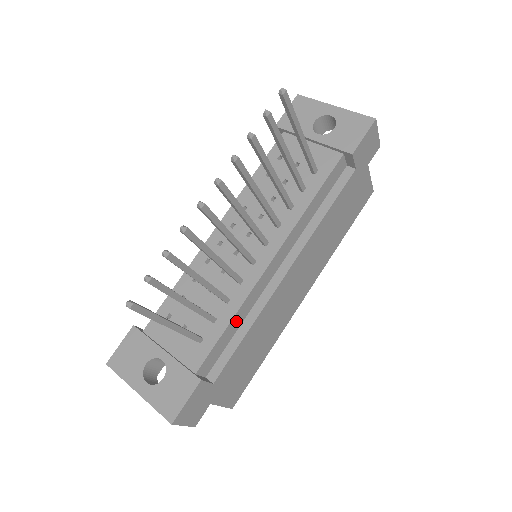
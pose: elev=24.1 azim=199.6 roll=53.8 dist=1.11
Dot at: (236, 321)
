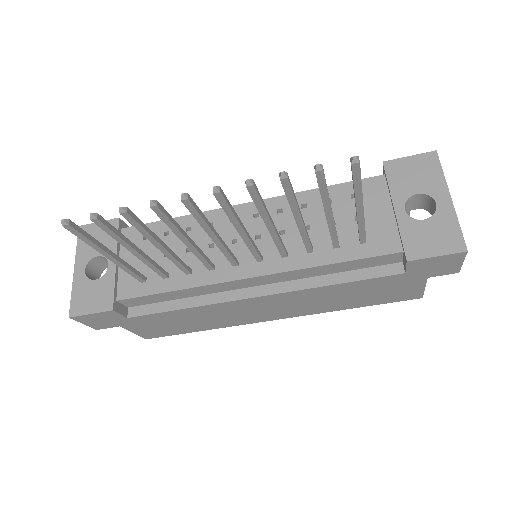
Dot at: (181, 293)
